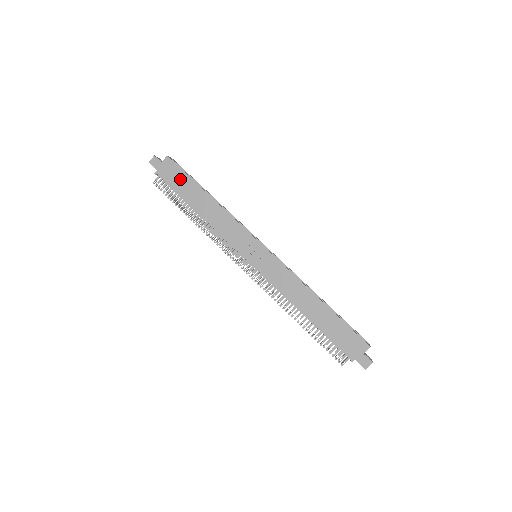
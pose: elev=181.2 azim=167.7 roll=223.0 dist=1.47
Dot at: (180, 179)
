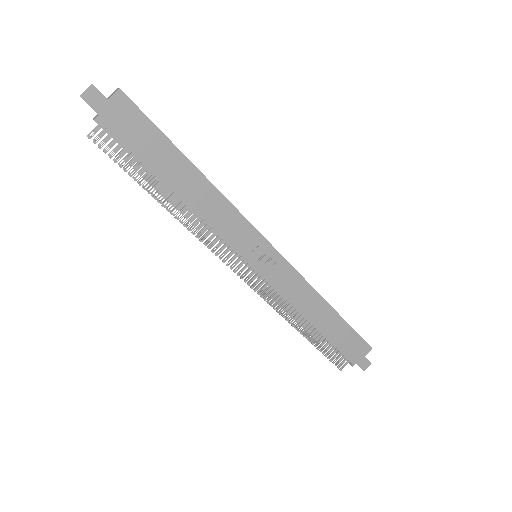
Dot at: (146, 136)
